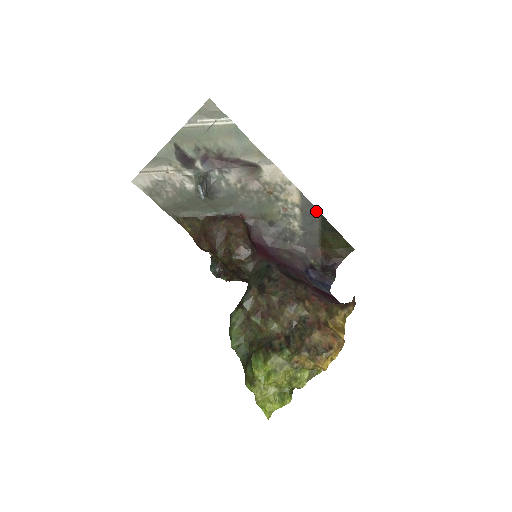
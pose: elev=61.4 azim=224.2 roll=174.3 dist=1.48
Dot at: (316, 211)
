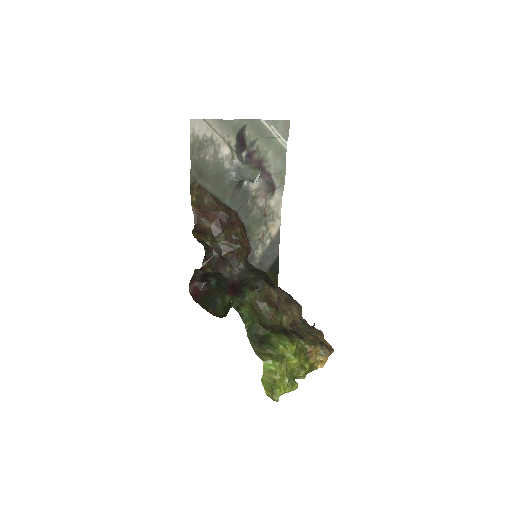
Dot at: (278, 250)
